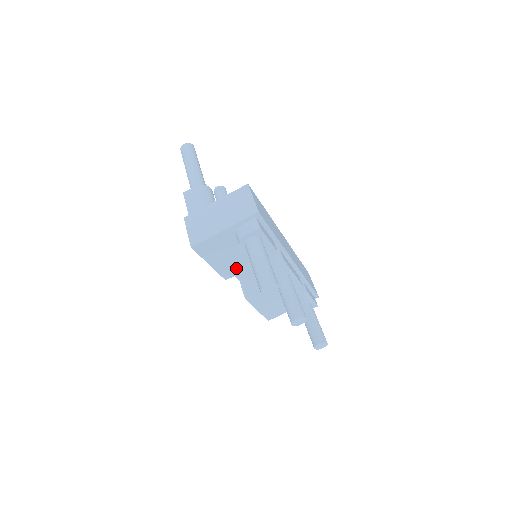
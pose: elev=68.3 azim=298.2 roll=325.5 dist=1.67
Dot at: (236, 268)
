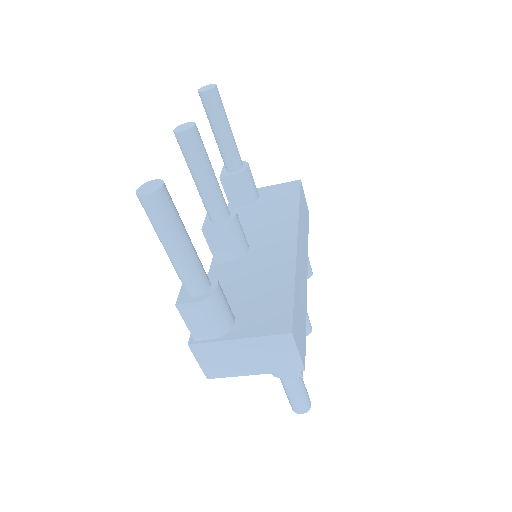
Dot at: occluded
